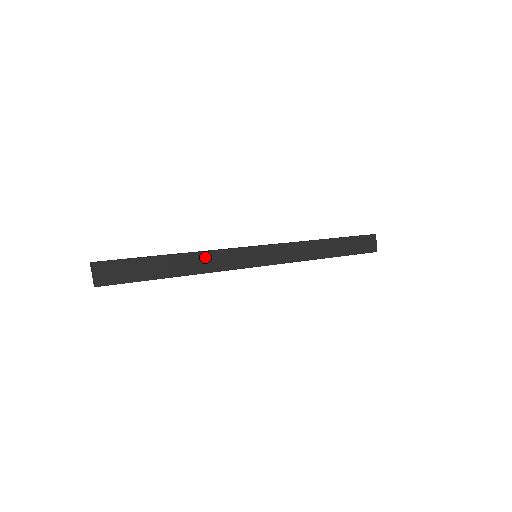
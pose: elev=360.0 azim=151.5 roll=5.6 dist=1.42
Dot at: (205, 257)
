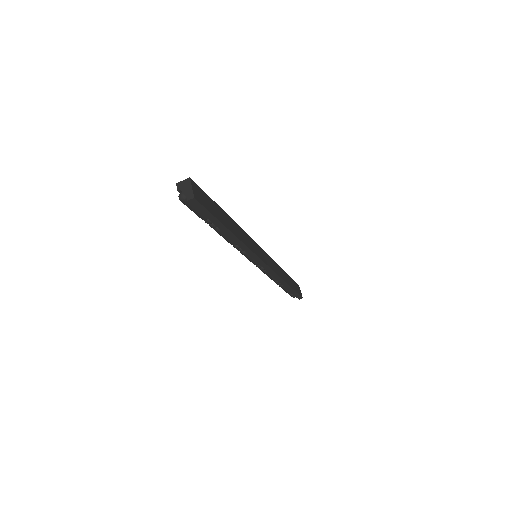
Dot at: (240, 230)
